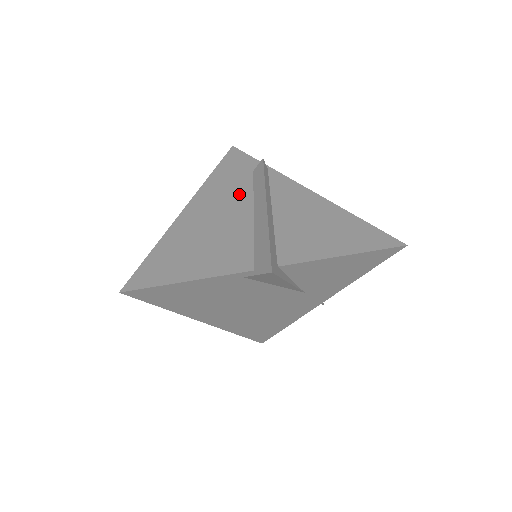
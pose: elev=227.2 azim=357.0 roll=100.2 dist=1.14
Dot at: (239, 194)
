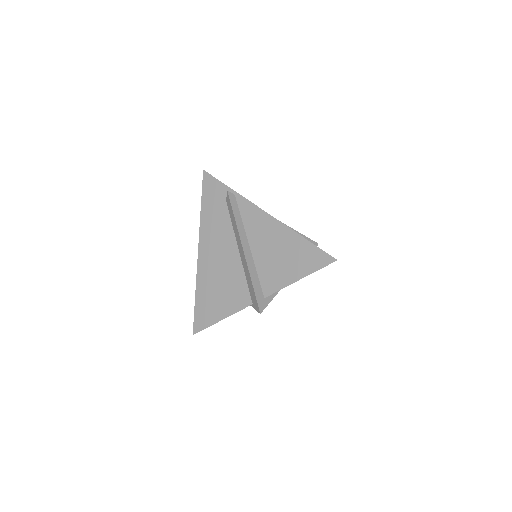
Dot at: (224, 232)
